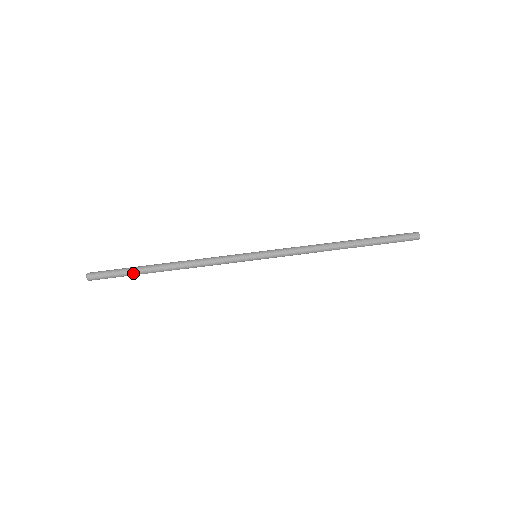
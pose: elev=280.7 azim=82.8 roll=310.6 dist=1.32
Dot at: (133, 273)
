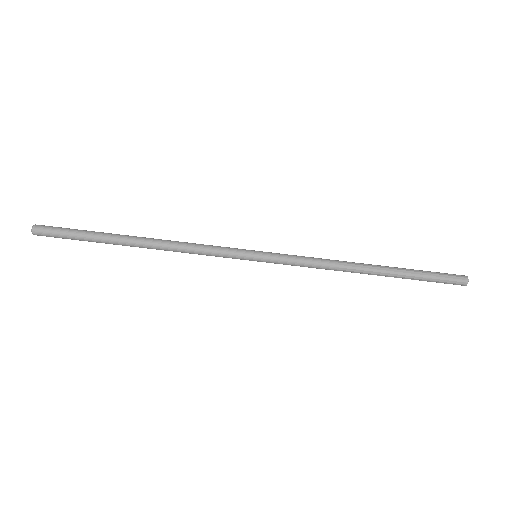
Dot at: occluded
